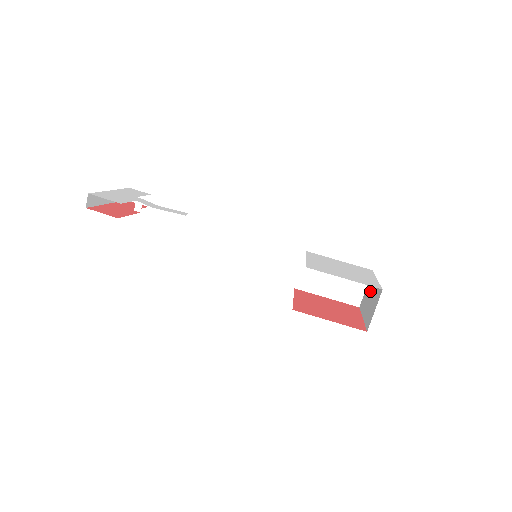
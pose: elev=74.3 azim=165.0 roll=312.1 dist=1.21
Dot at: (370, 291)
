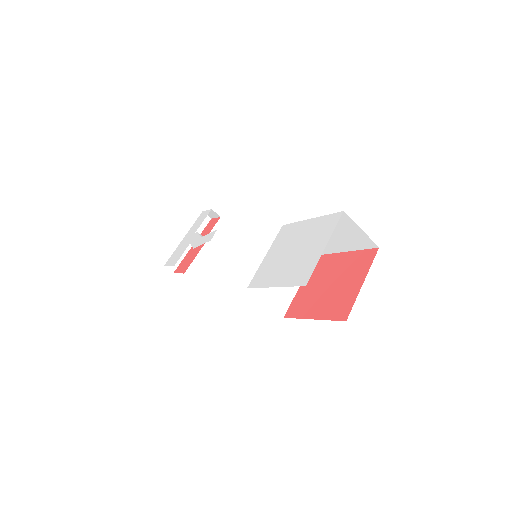
Dot at: occluded
